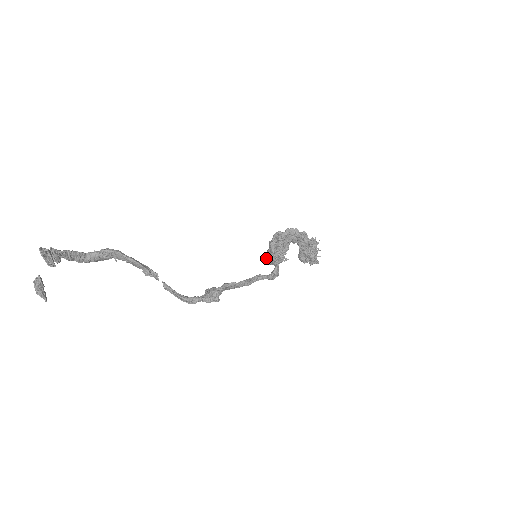
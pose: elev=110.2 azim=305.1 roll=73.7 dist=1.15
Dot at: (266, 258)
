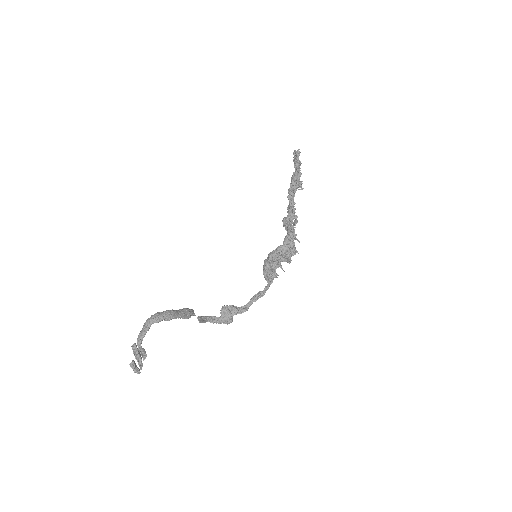
Dot at: (263, 268)
